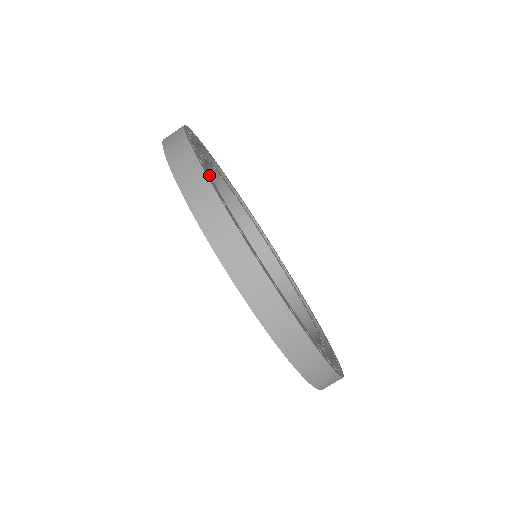
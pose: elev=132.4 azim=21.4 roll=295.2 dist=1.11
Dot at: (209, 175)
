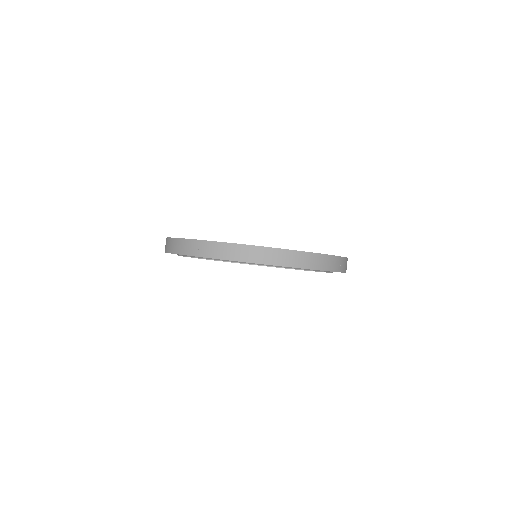
Dot at: occluded
